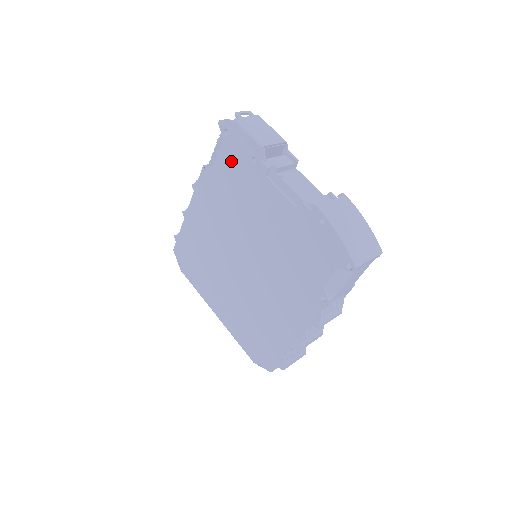
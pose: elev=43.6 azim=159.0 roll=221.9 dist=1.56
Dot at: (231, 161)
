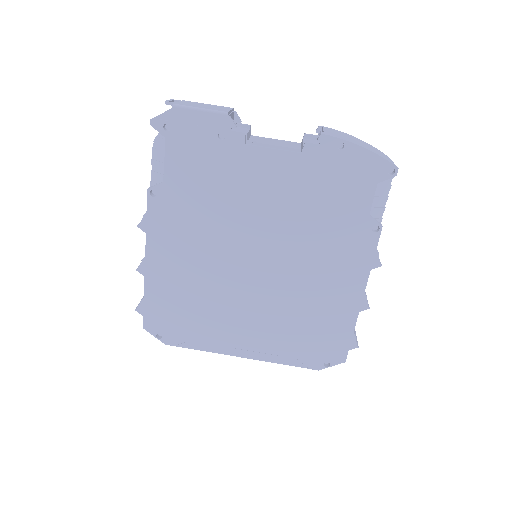
Dot at: (189, 157)
